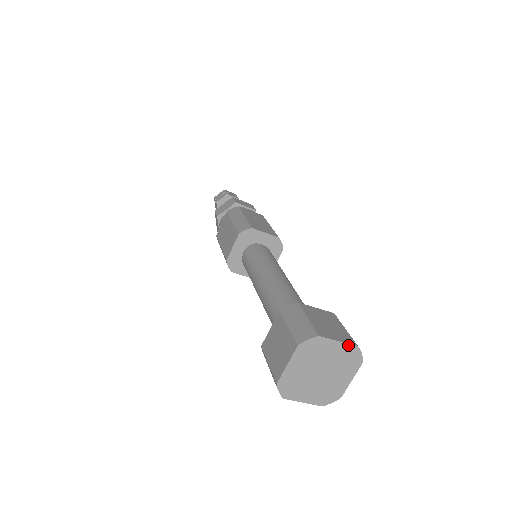
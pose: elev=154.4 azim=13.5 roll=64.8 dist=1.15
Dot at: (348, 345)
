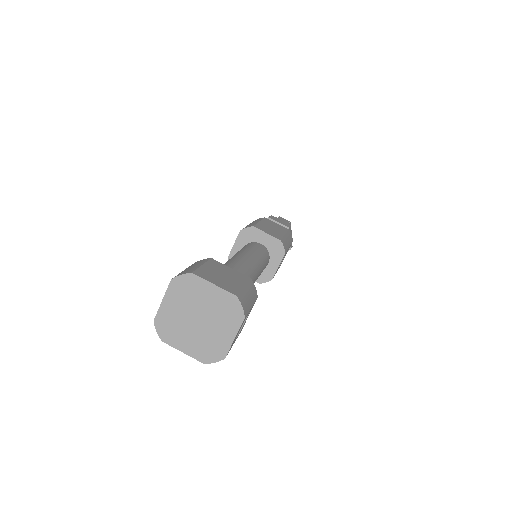
Dot at: (225, 291)
